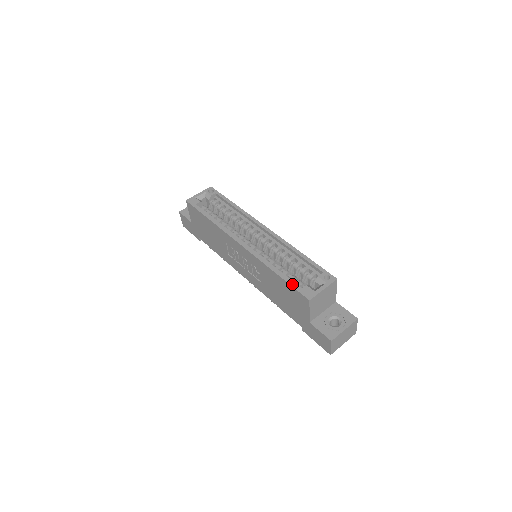
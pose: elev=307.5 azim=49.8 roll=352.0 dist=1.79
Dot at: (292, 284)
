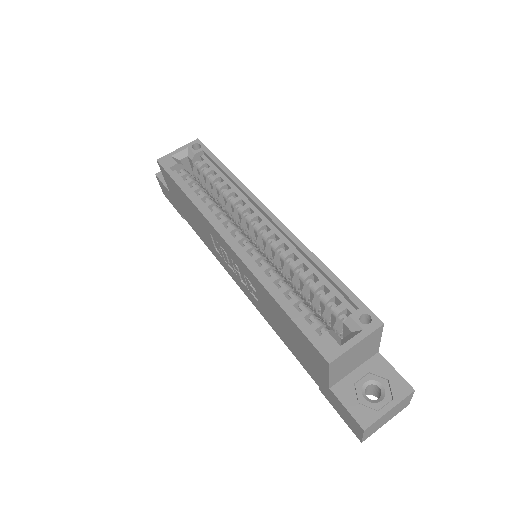
Dot at: (302, 327)
